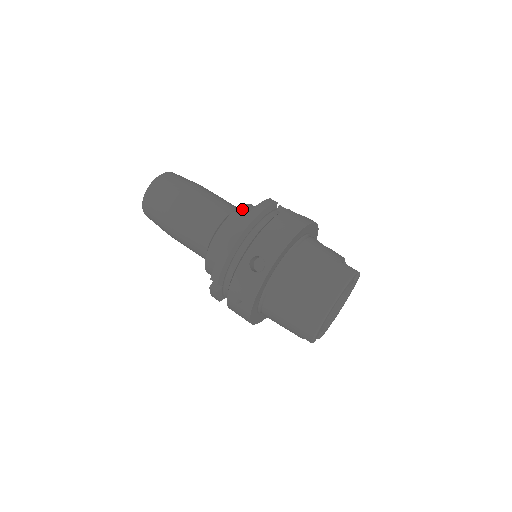
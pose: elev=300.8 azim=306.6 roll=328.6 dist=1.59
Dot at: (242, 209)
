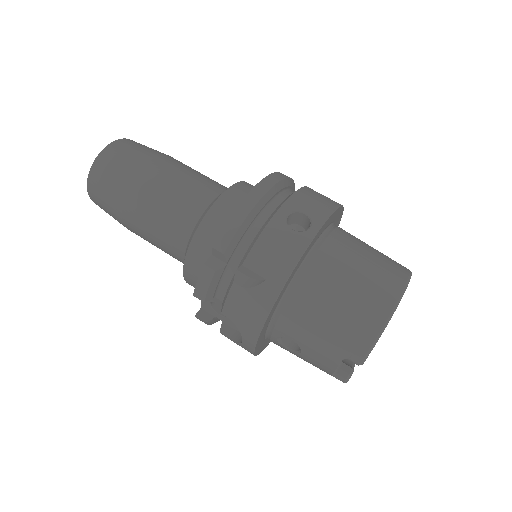
Dot at: occluded
